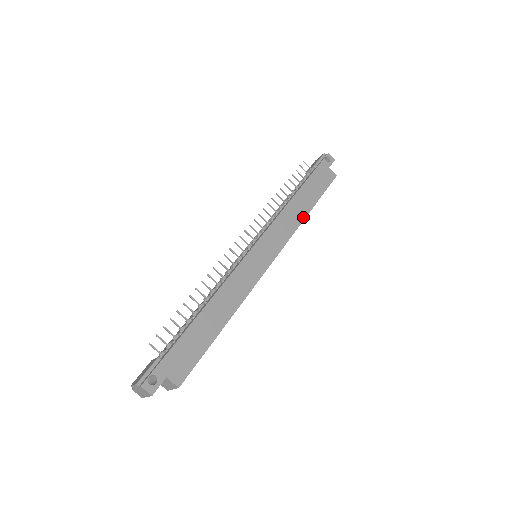
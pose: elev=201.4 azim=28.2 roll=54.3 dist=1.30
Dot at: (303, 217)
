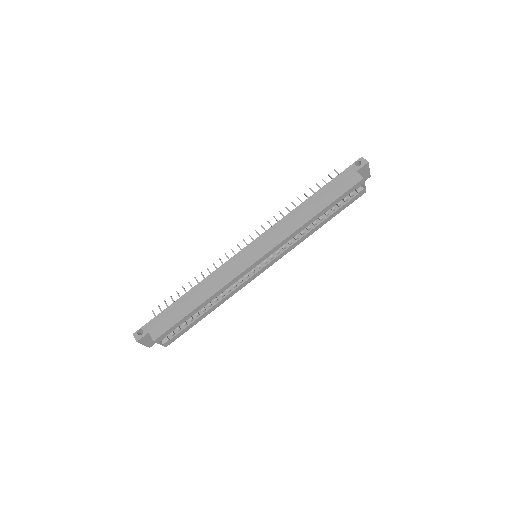
Dot at: (305, 221)
